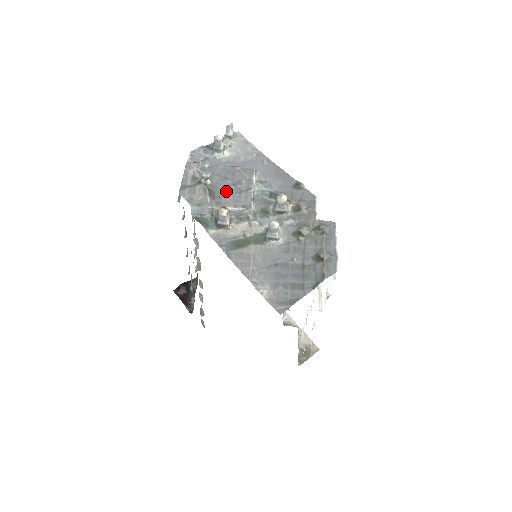
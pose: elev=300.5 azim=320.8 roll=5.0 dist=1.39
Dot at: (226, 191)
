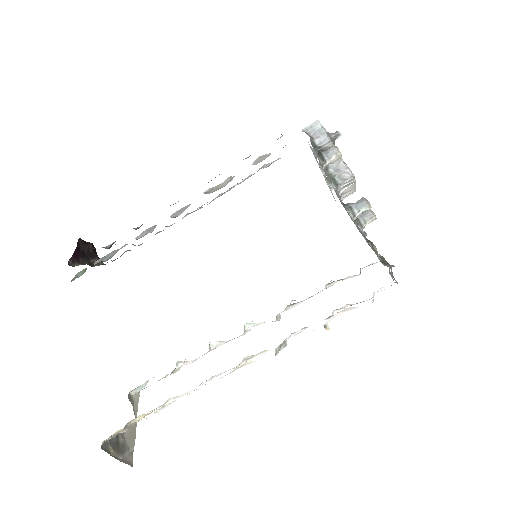
Dot at: occluded
